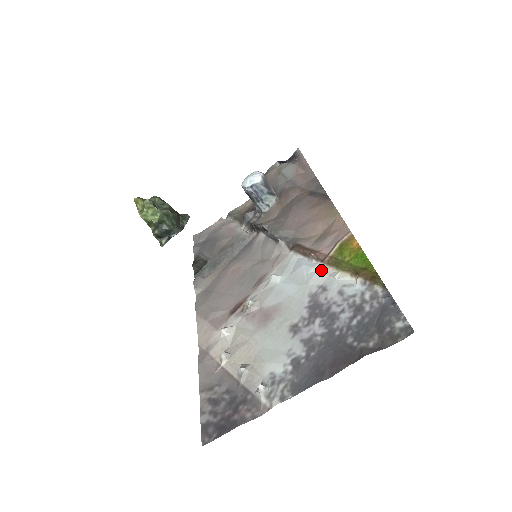
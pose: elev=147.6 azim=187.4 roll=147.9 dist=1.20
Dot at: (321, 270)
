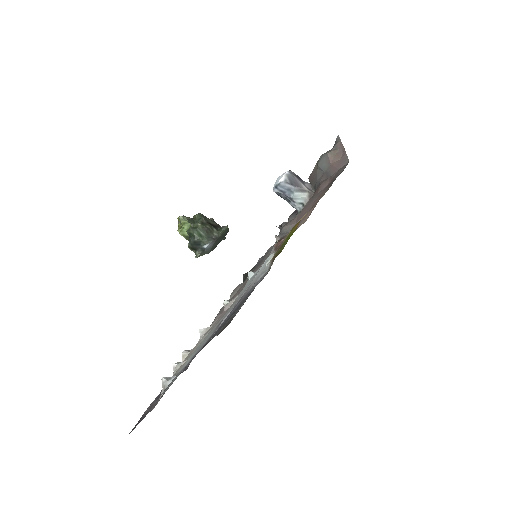
Dot at: occluded
